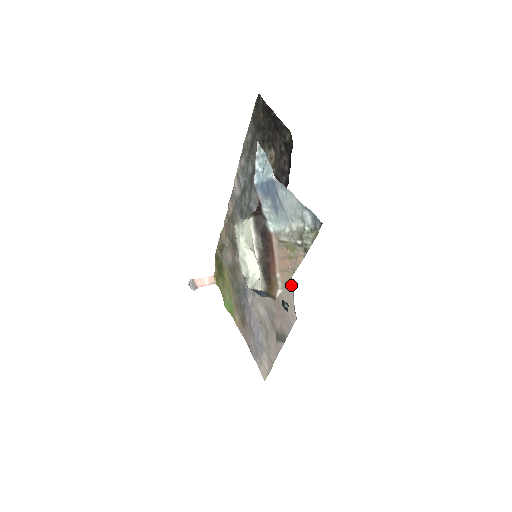
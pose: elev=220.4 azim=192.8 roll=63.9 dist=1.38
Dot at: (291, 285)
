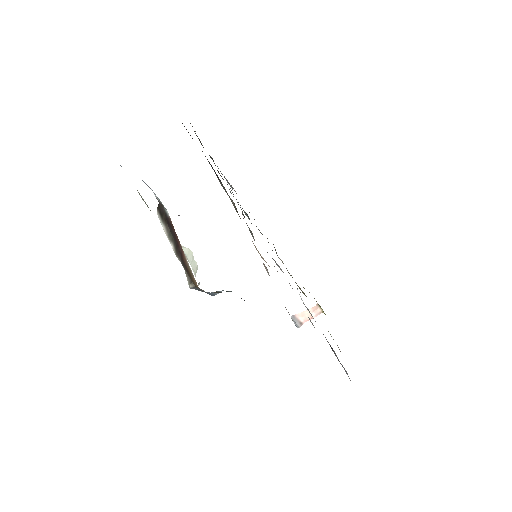
Dot at: (267, 271)
